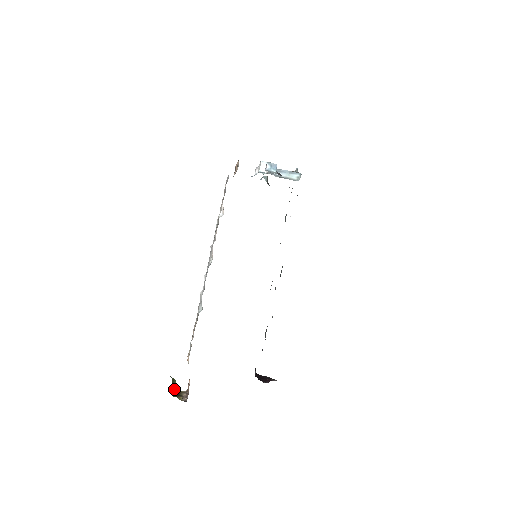
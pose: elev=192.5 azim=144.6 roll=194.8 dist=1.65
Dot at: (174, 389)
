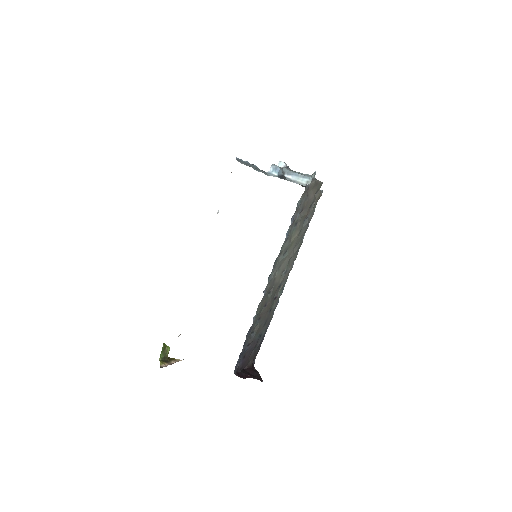
Dot at: (165, 355)
